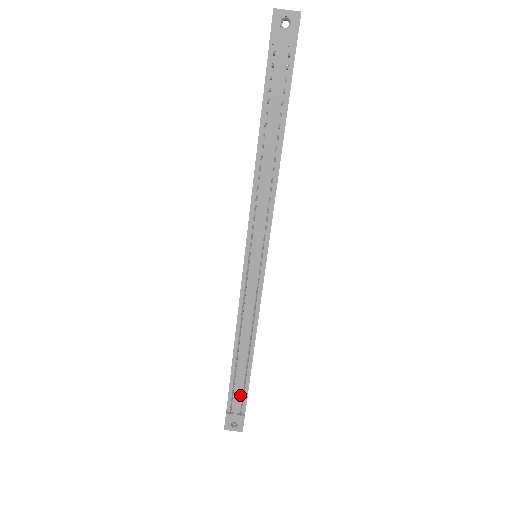
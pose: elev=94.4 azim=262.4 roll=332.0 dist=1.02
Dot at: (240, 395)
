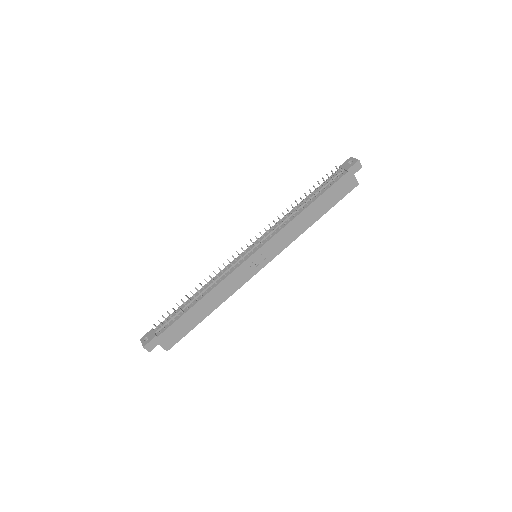
Dot at: (169, 322)
